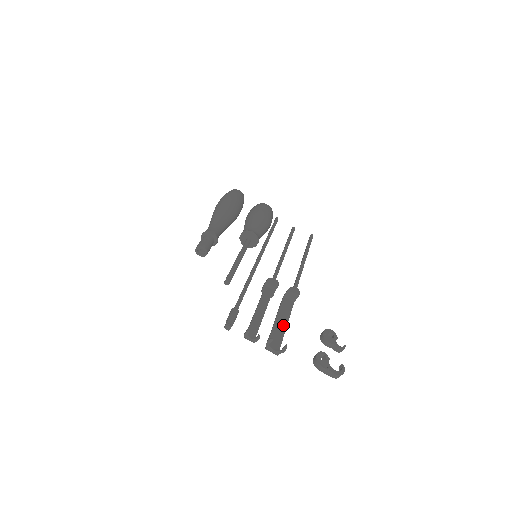
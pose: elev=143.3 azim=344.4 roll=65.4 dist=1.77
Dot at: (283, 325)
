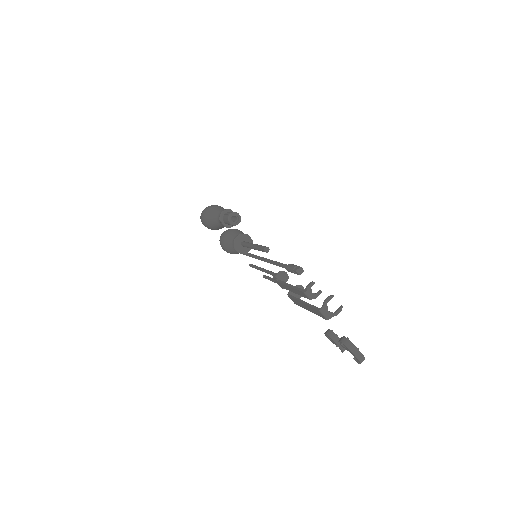
Dot at: occluded
